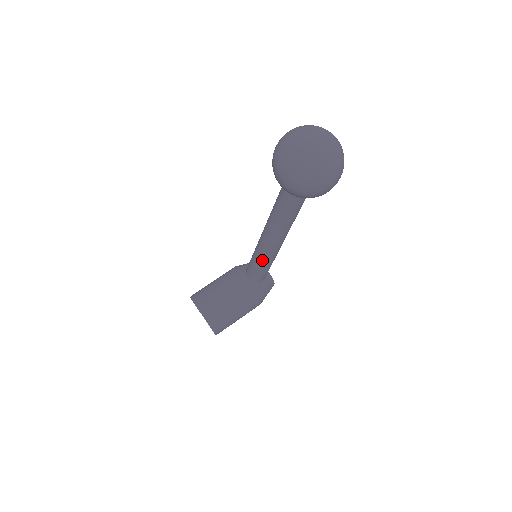
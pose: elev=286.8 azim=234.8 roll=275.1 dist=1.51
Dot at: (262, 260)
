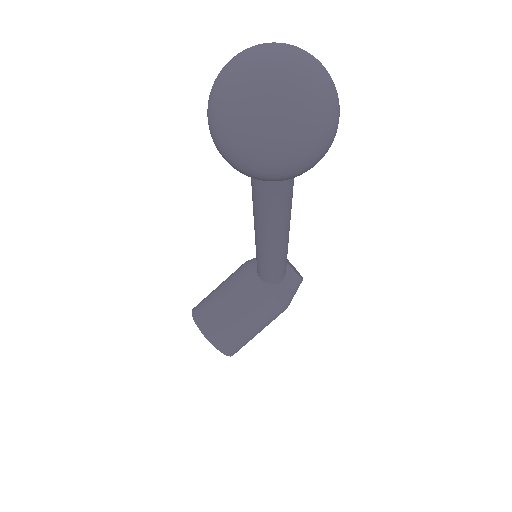
Dot at: (266, 260)
